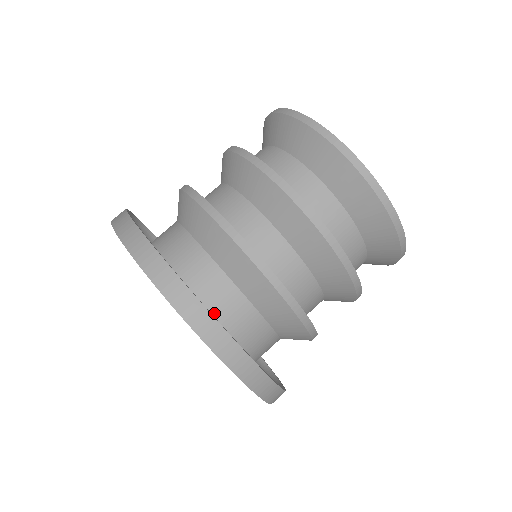
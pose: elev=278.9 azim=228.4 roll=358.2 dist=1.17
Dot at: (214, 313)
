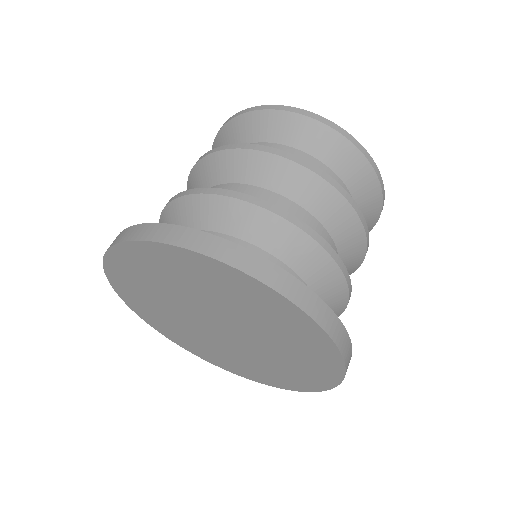
Dot at: occluded
